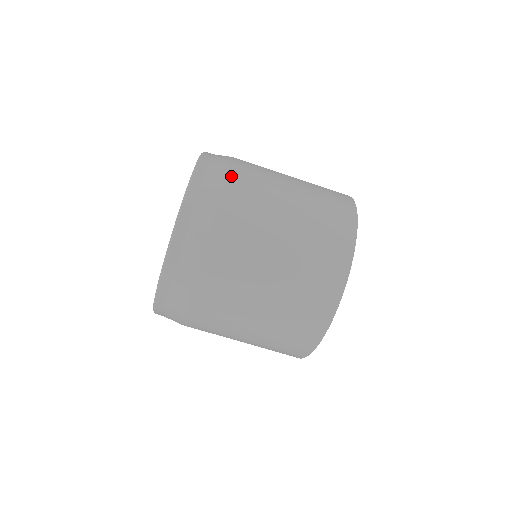
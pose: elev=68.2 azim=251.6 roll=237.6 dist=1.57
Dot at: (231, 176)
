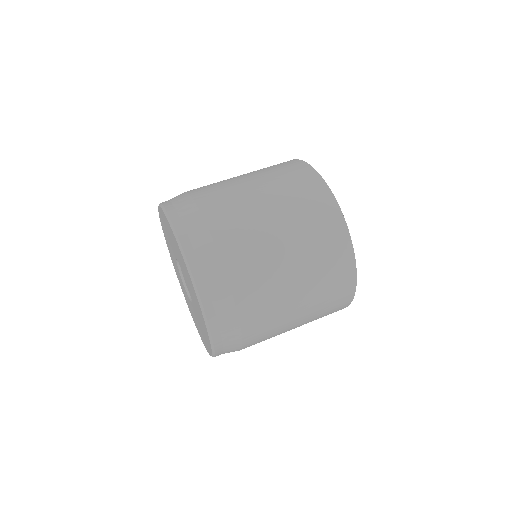
Dot at: occluded
